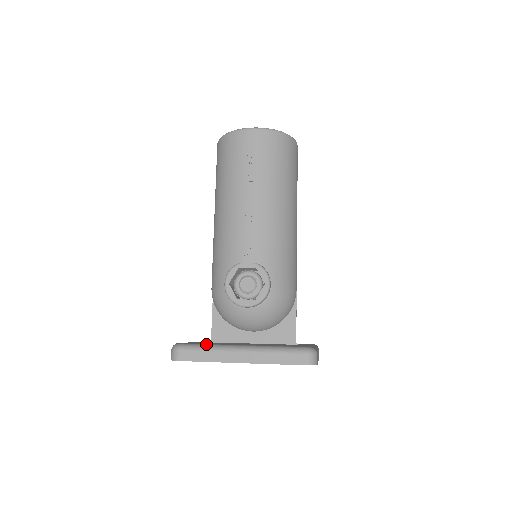
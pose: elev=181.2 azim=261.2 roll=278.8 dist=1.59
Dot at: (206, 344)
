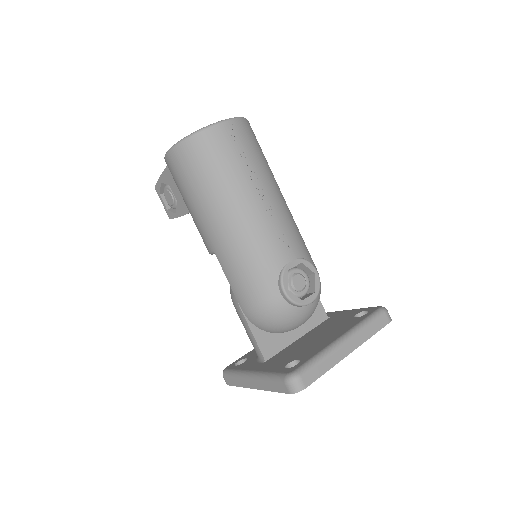
Dot at: (315, 356)
